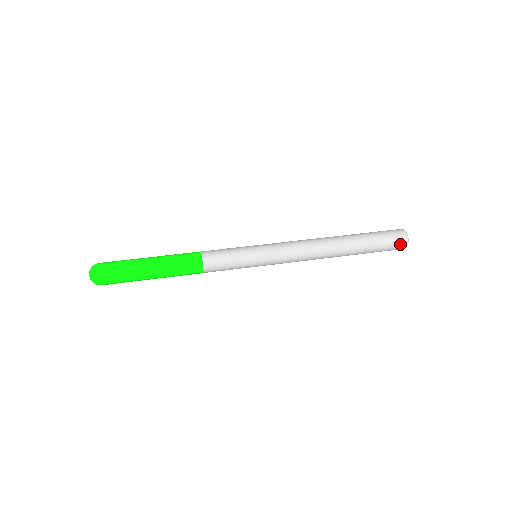
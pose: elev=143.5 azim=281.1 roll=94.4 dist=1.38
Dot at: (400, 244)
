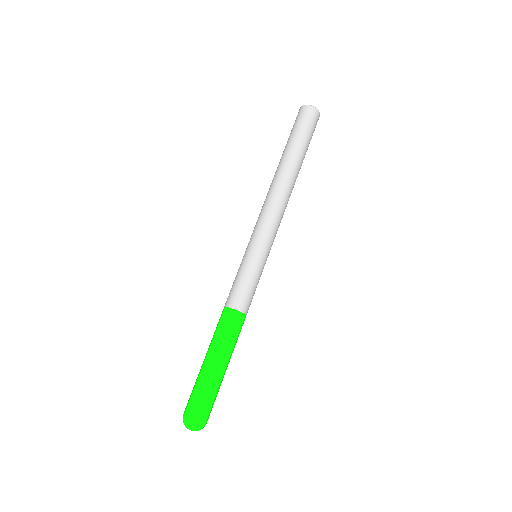
Dot at: occluded
